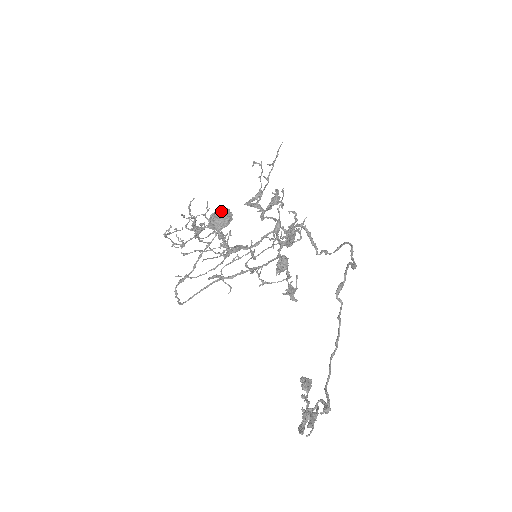
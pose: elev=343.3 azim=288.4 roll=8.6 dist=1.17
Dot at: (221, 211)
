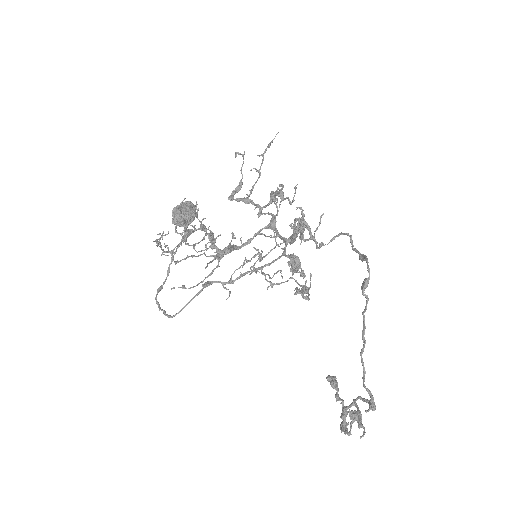
Dot at: (185, 205)
